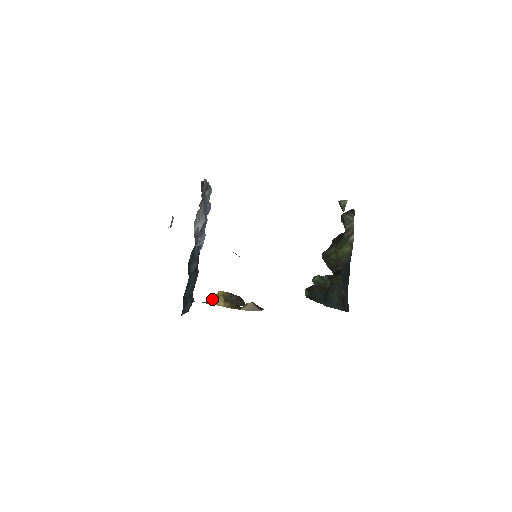
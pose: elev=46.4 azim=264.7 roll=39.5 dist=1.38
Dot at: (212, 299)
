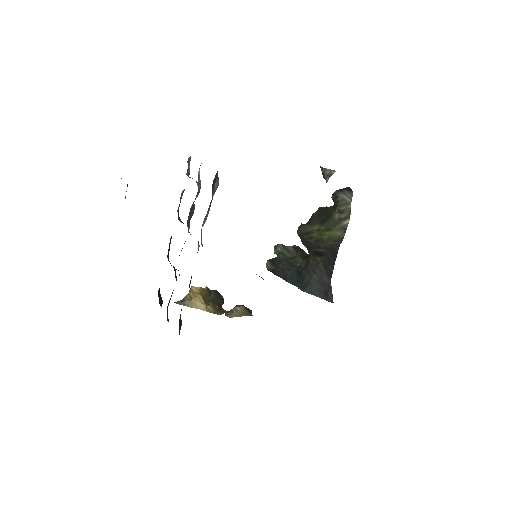
Dot at: (188, 299)
